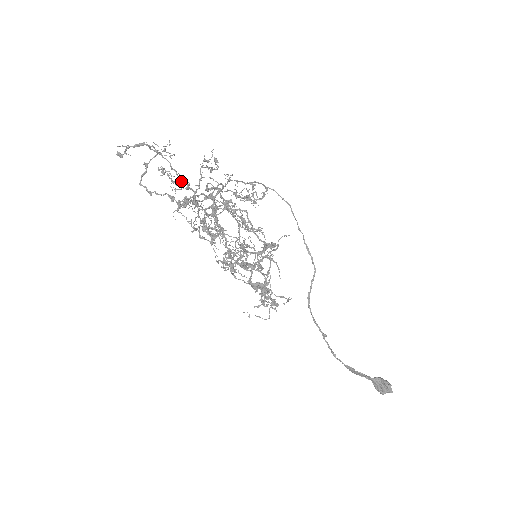
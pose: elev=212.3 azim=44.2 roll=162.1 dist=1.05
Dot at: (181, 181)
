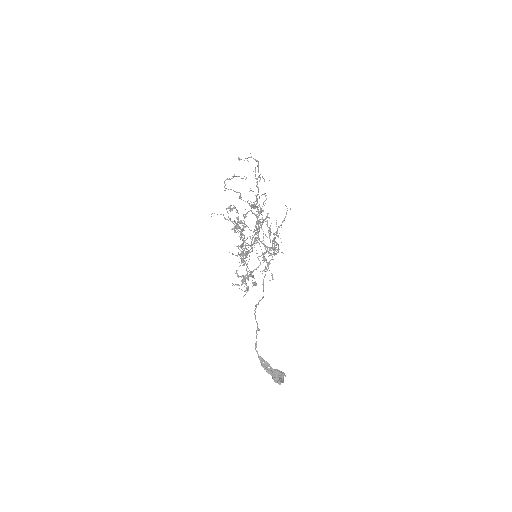
Dot at: (258, 190)
